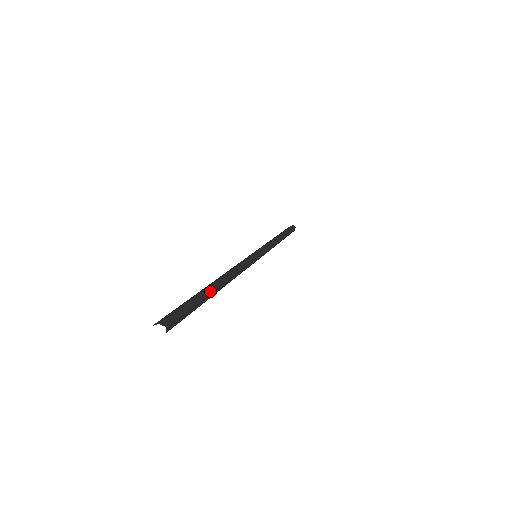
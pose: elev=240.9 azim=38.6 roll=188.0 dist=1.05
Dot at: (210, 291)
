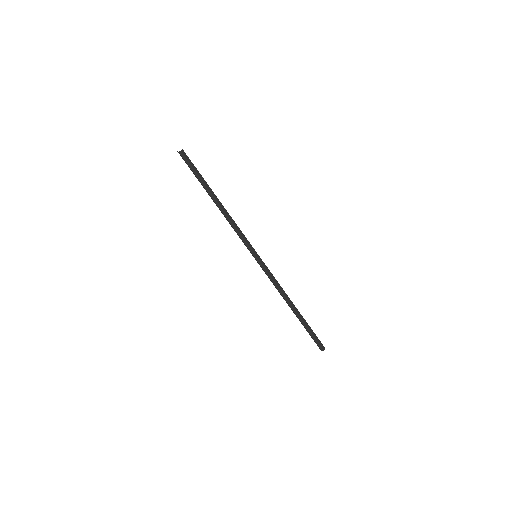
Dot at: occluded
